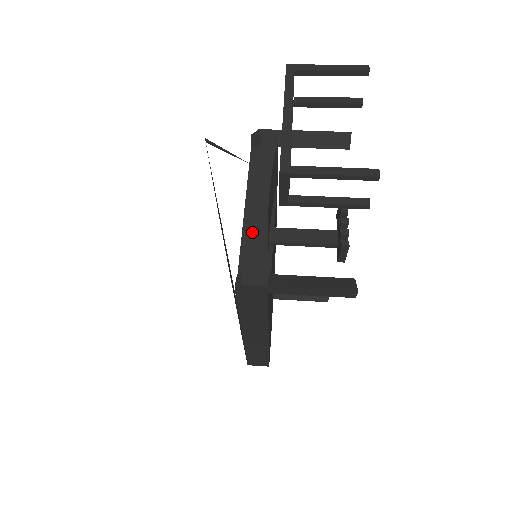
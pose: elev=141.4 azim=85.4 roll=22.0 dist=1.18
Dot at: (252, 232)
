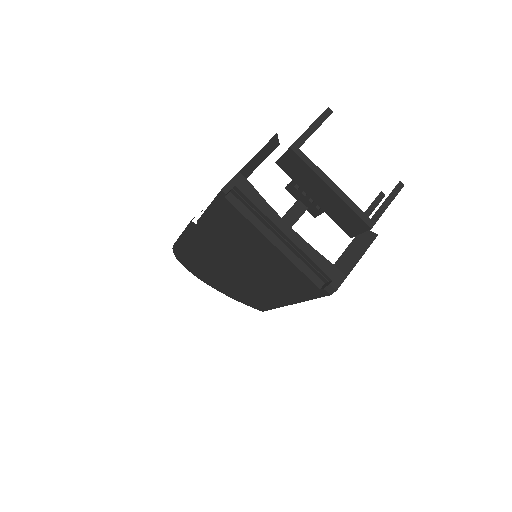
Dot at: (301, 256)
